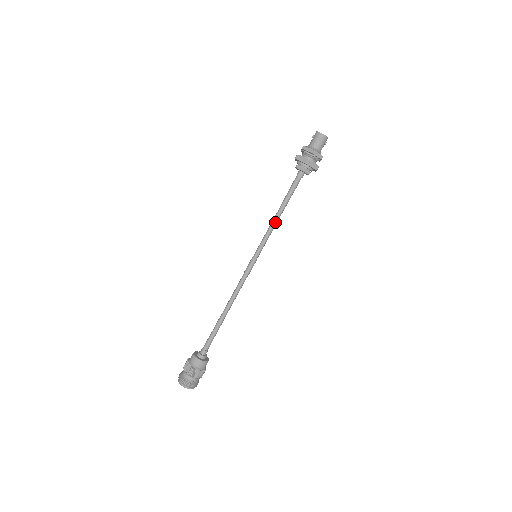
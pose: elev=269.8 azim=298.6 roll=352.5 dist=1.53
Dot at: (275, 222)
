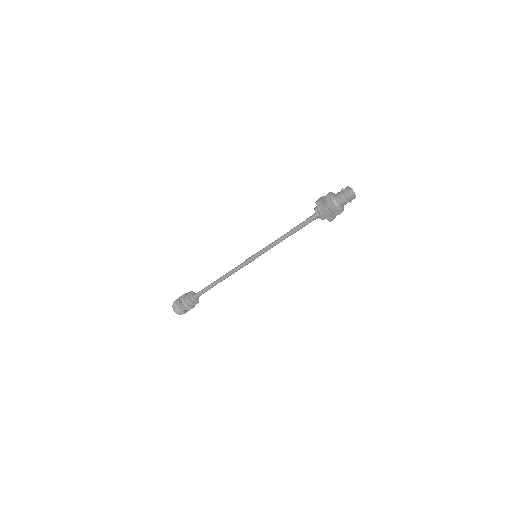
Dot at: (280, 241)
